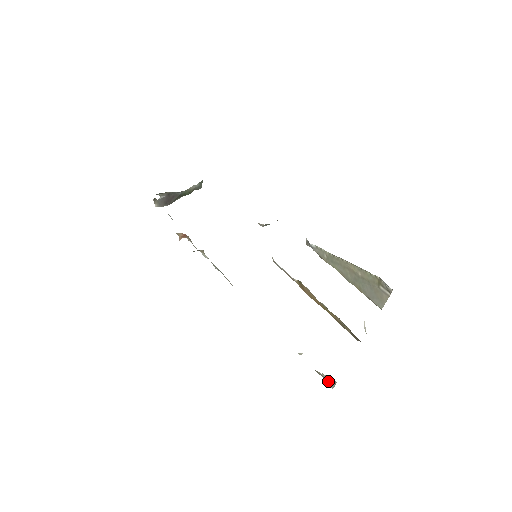
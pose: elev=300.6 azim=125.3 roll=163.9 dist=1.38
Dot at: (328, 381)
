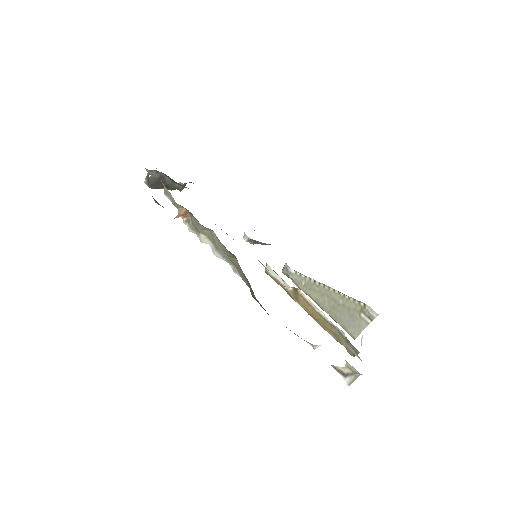
Dot at: (346, 376)
